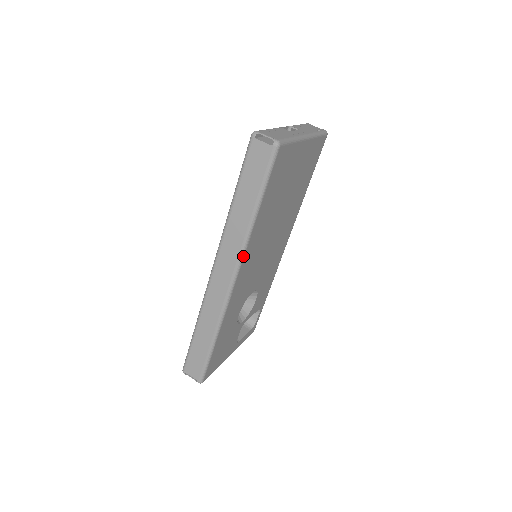
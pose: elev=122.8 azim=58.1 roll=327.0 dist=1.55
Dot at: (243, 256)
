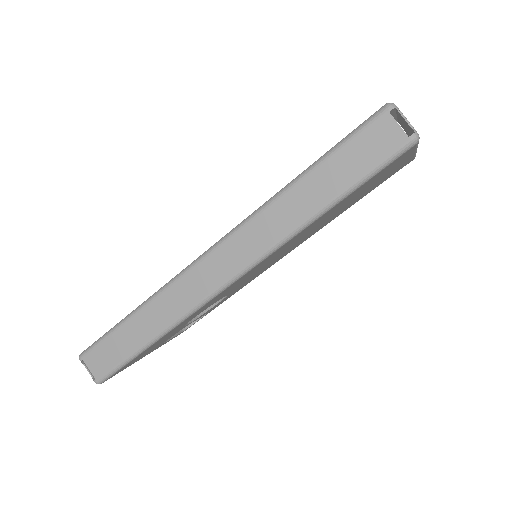
Dot at: (266, 257)
